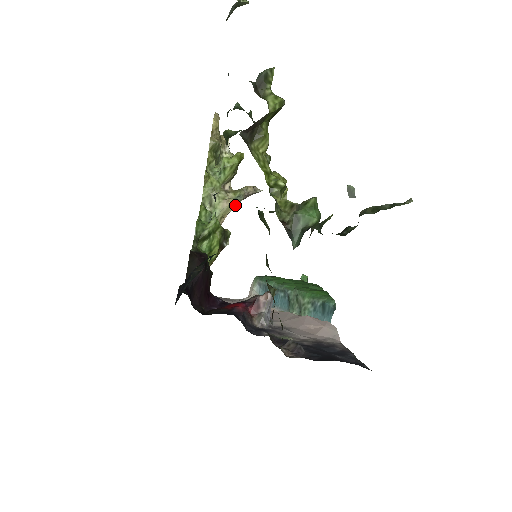
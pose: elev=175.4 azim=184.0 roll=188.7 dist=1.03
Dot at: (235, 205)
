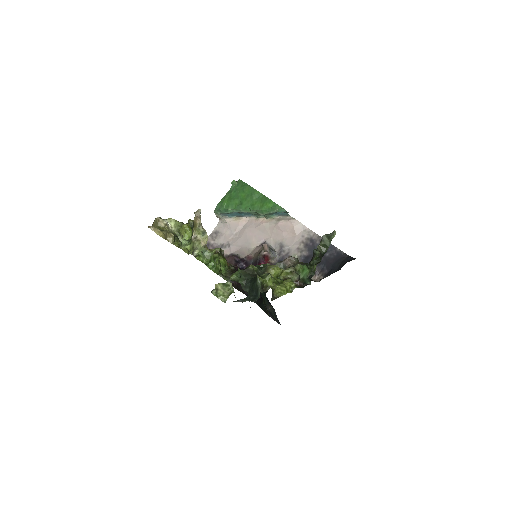
Dot at: (207, 238)
